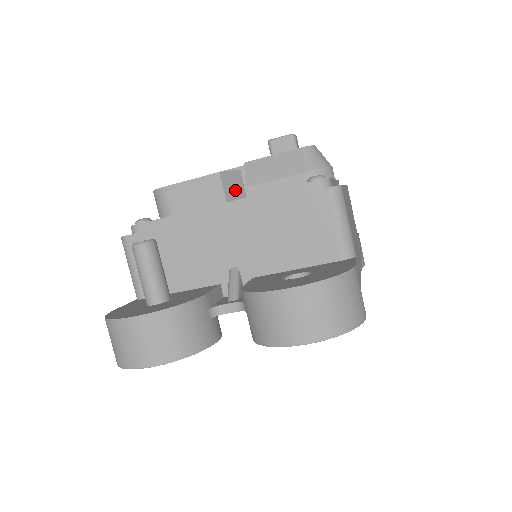
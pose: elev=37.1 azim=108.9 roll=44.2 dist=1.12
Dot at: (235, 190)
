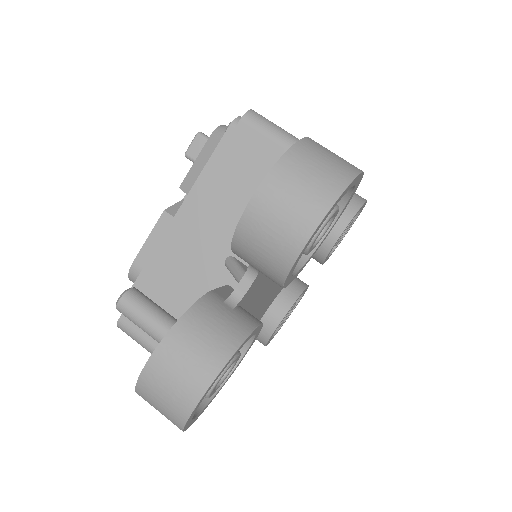
Dot at: occluded
